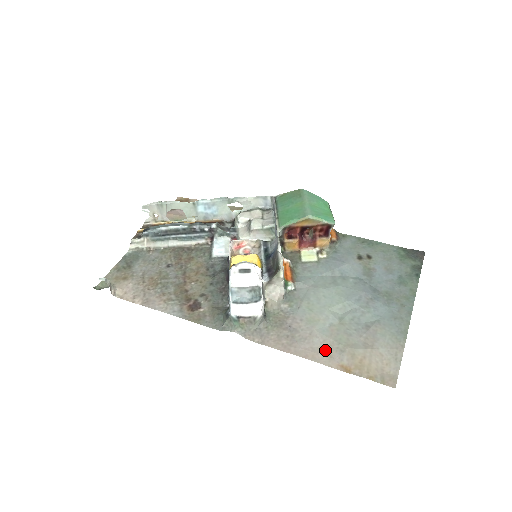
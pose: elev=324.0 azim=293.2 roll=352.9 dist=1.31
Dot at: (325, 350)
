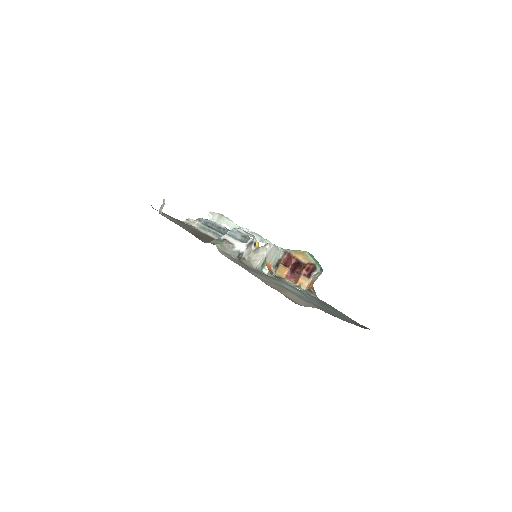
Dot at: occluded
